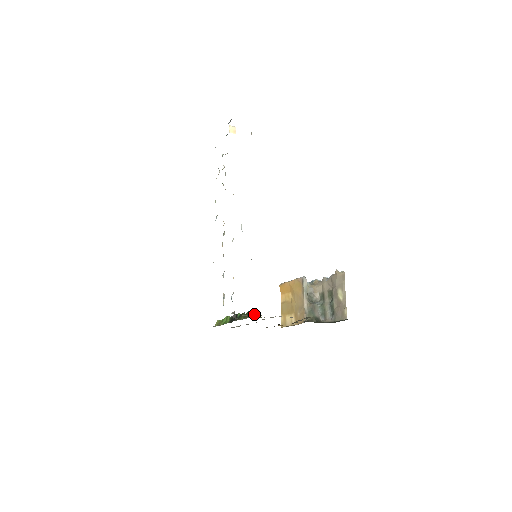
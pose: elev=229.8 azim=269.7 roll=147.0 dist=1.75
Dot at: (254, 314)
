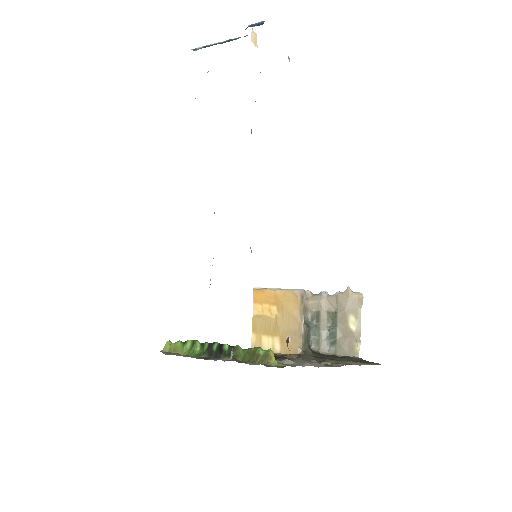
Dot at: (270, 358)
